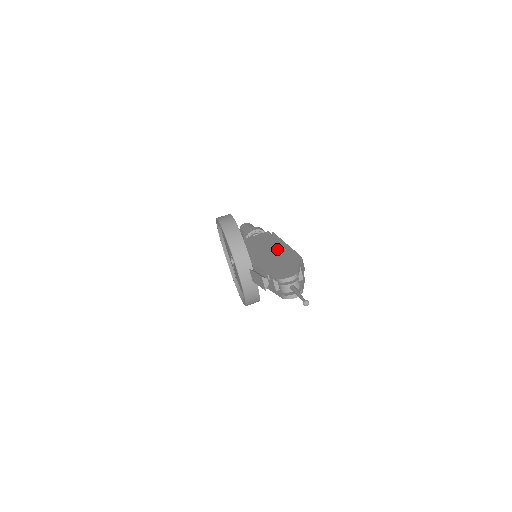
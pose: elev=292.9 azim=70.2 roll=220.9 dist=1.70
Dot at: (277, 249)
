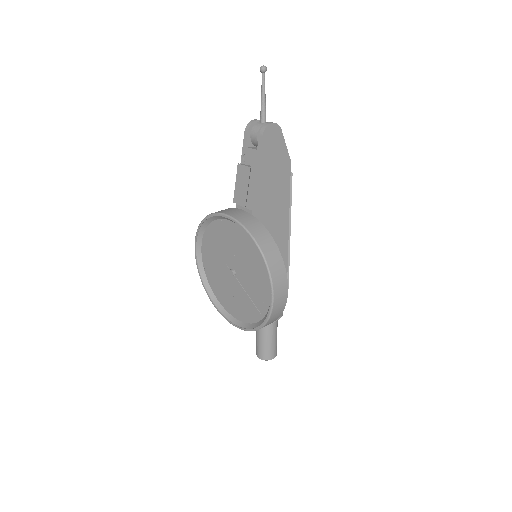
Dot at: occluded
